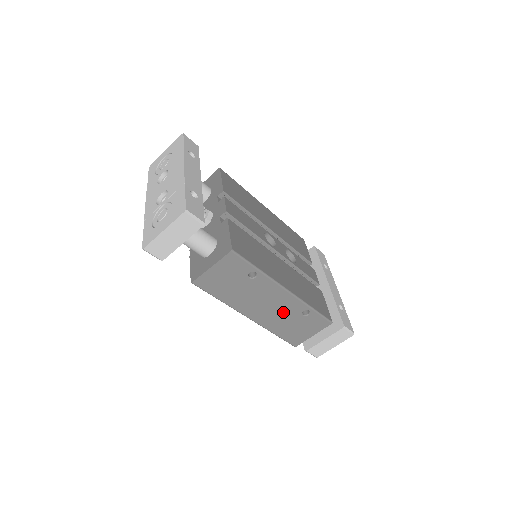
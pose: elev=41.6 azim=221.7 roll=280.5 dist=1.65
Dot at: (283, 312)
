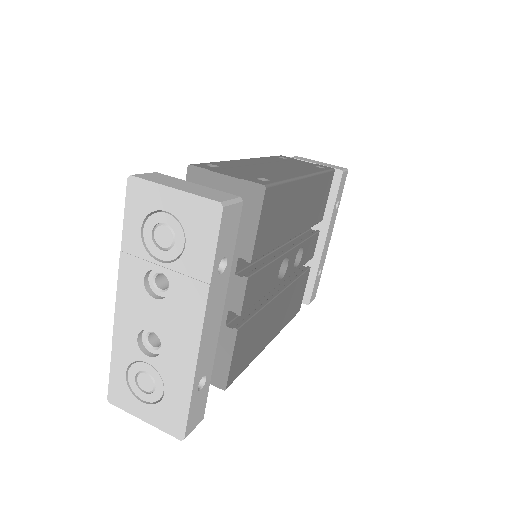
Dot at: occluded
